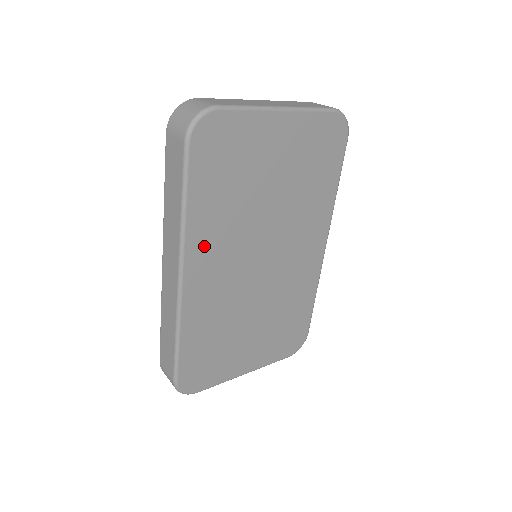
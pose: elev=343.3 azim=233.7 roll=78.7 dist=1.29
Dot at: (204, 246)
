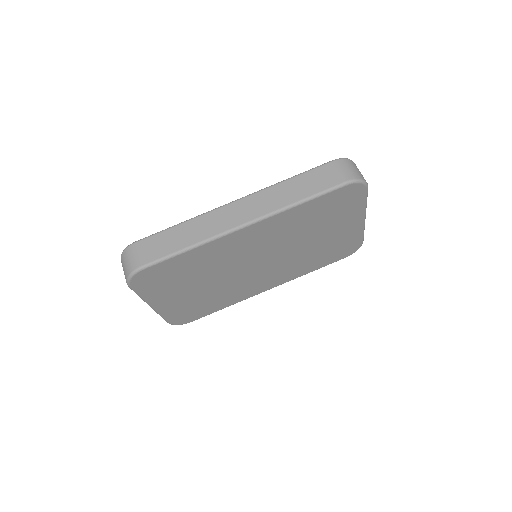
Dot at: (272, 226)
